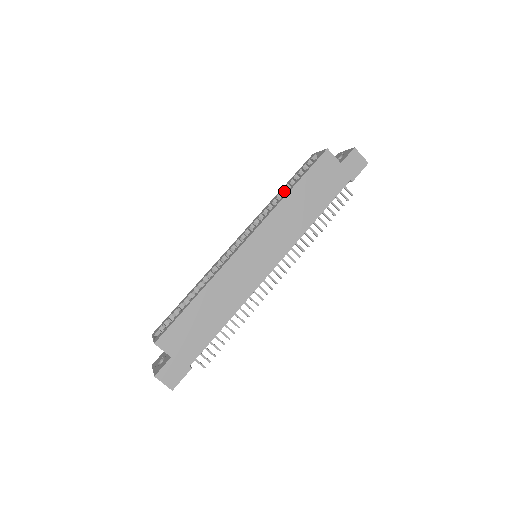
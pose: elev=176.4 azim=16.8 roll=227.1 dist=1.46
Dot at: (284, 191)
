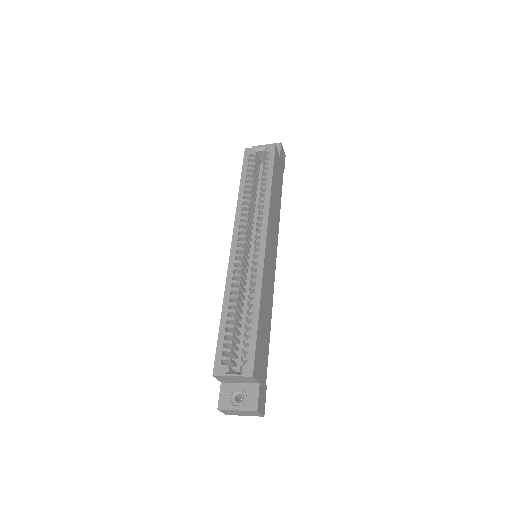
Dot at: (245, 187)
